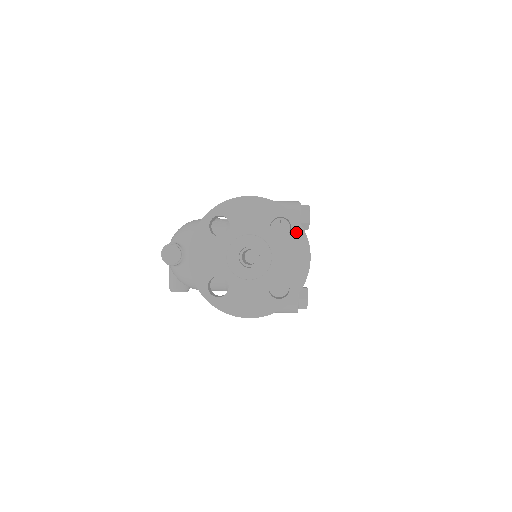
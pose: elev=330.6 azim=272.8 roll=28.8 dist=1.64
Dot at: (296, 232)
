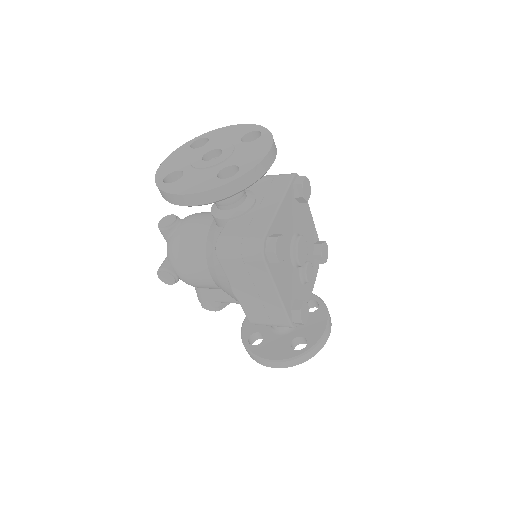
Dot at: (264, 137)
